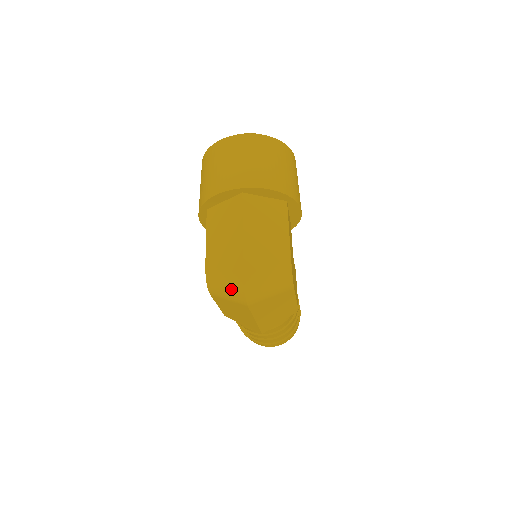
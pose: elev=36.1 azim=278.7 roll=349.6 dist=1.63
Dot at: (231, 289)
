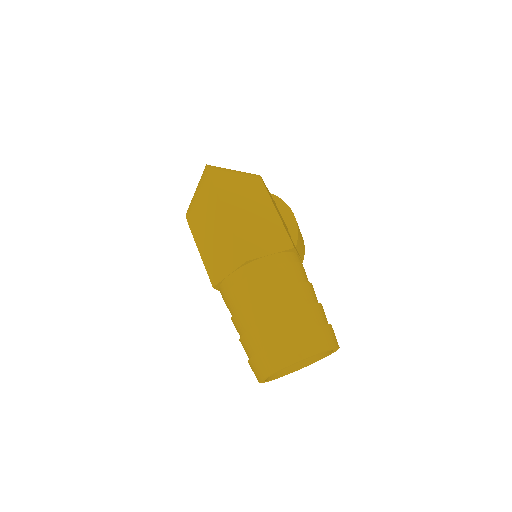
Dot at: (199, 182)
